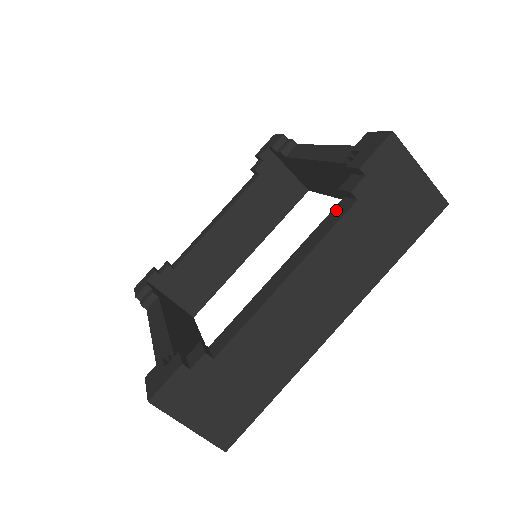
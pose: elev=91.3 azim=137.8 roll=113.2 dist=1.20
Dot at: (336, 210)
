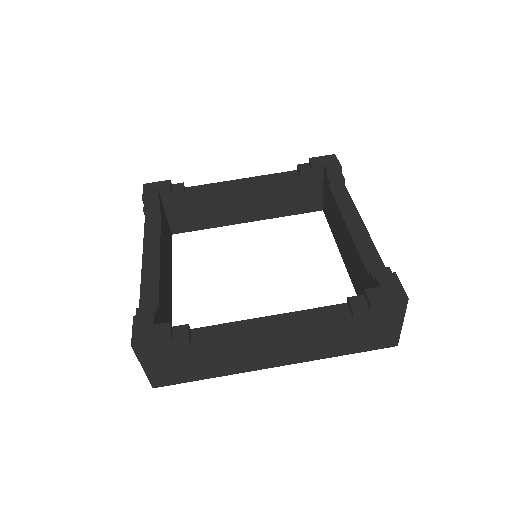
Dot at: (335, 309)
